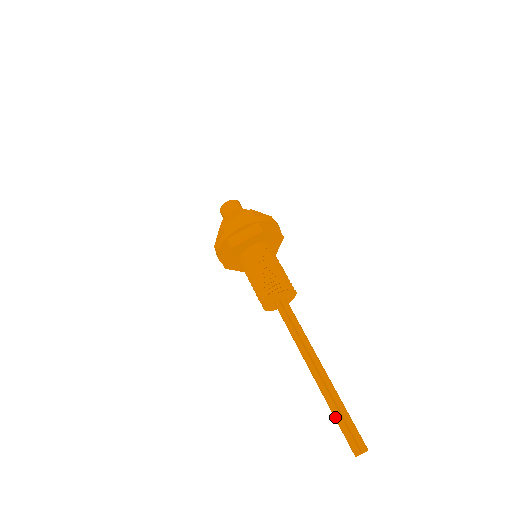
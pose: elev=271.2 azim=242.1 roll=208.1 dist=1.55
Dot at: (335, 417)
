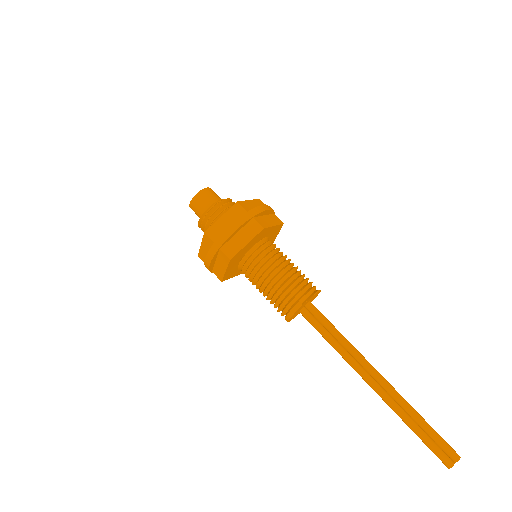
Dot at: (413, 430)
